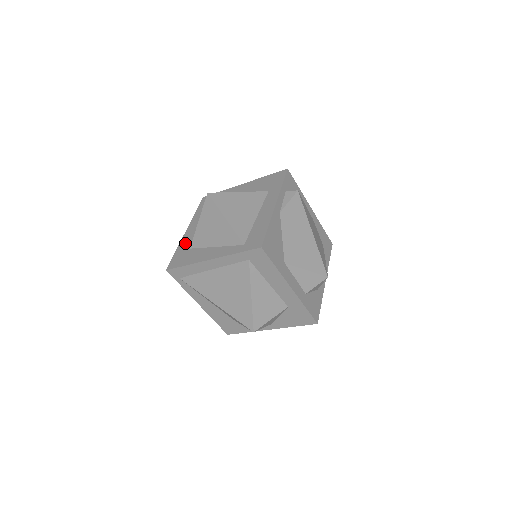
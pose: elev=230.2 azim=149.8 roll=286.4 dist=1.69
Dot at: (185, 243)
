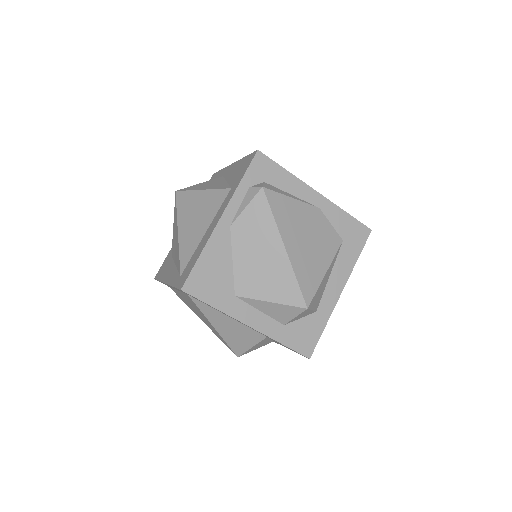
Dot at: occluded
